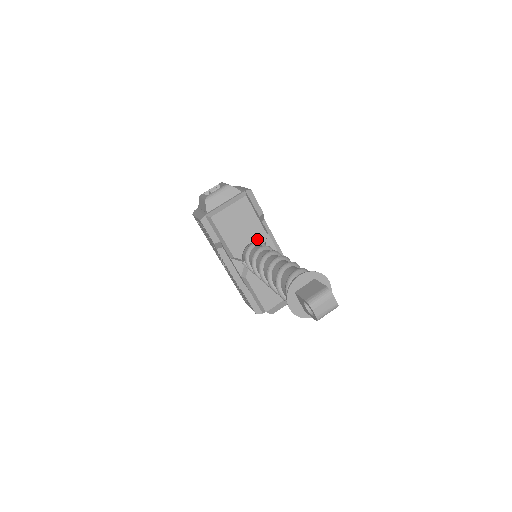
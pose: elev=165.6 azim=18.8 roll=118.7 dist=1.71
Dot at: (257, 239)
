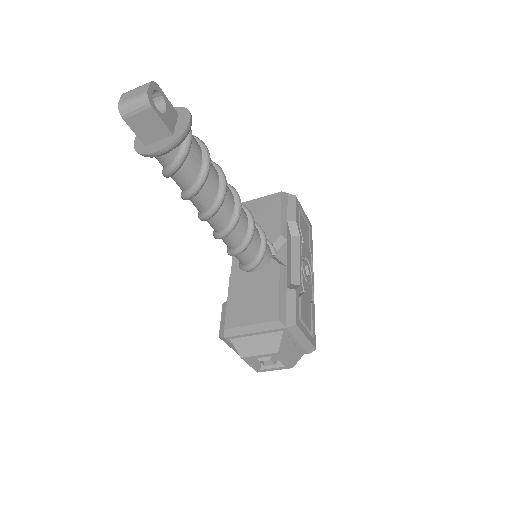
Dot at: (267, 237)
